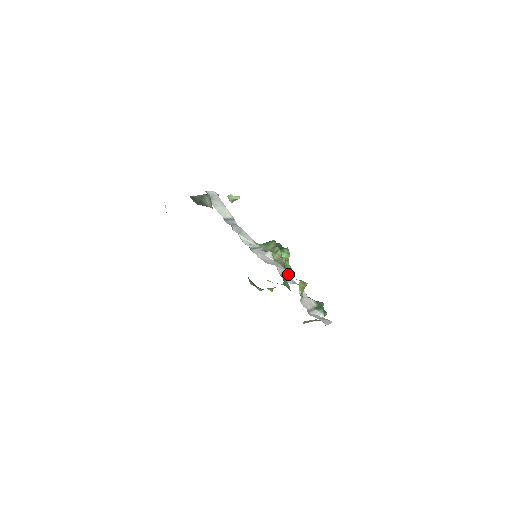
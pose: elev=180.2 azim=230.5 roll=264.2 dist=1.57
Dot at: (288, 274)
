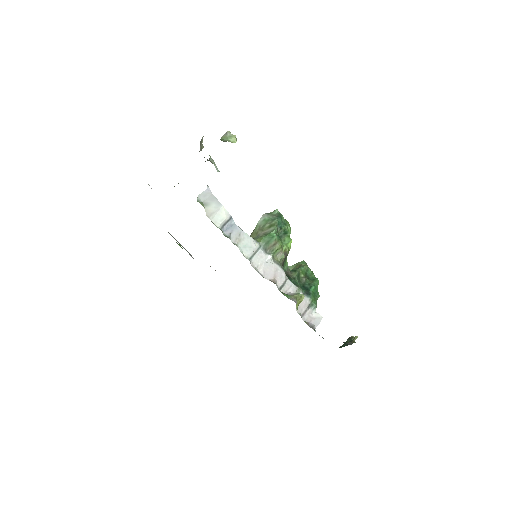
Dot at: (287, 280)
